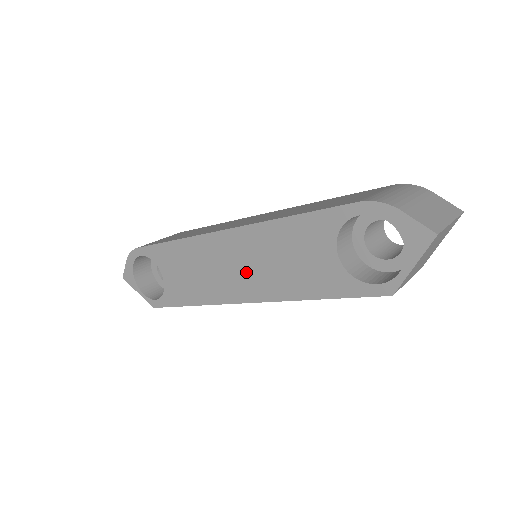
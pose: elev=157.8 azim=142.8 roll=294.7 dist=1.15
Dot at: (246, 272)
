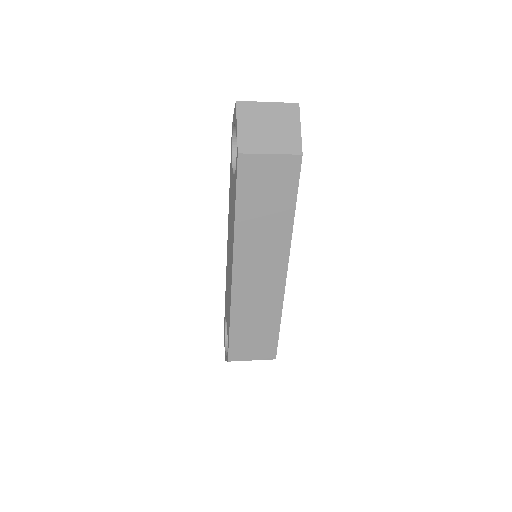
Dot at: (230, 251)
